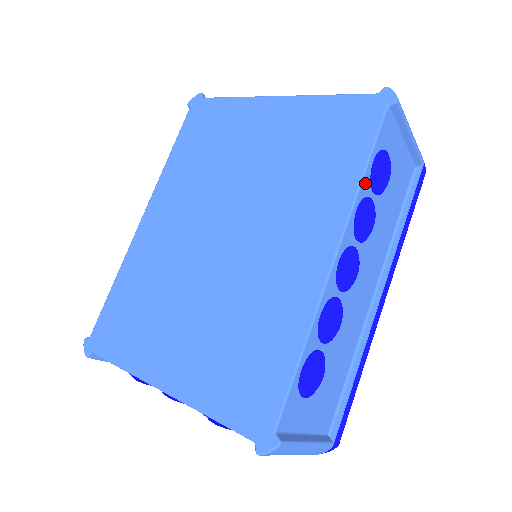
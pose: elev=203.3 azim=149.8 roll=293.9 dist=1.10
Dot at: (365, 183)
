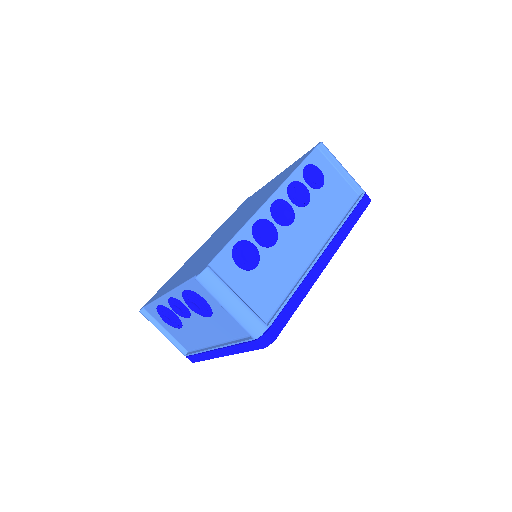
Dot at: (297, 174)
